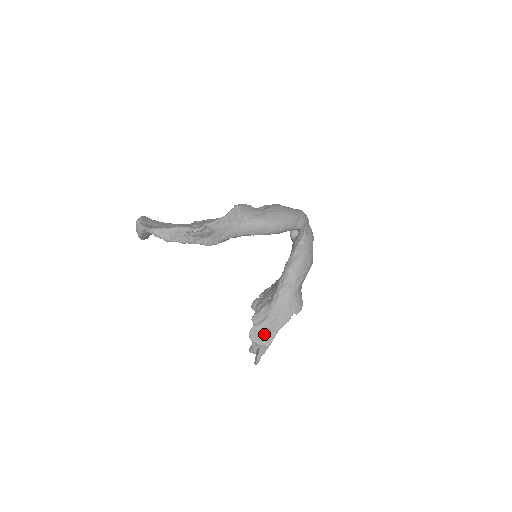
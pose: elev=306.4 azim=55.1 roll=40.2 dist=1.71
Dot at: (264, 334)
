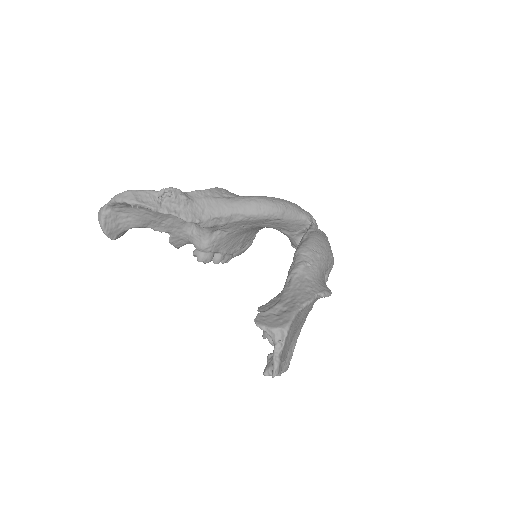
Dot at: (277, 317)
